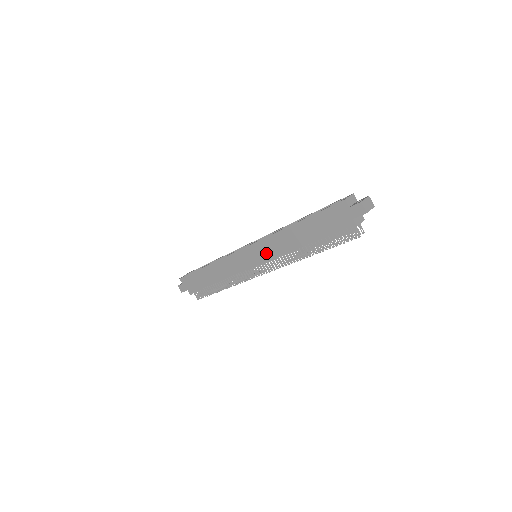
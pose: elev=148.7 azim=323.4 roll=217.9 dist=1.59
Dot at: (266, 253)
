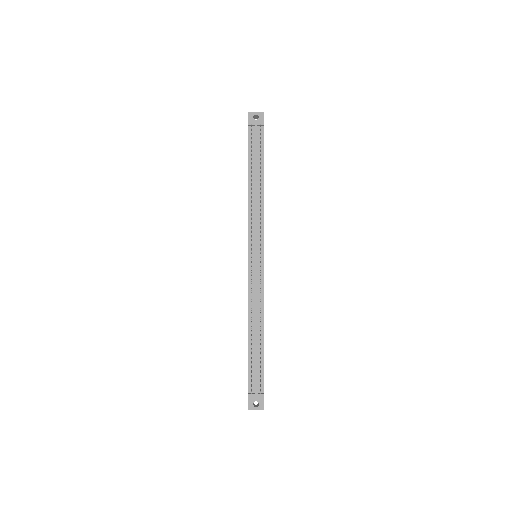
Dot at: occluded
